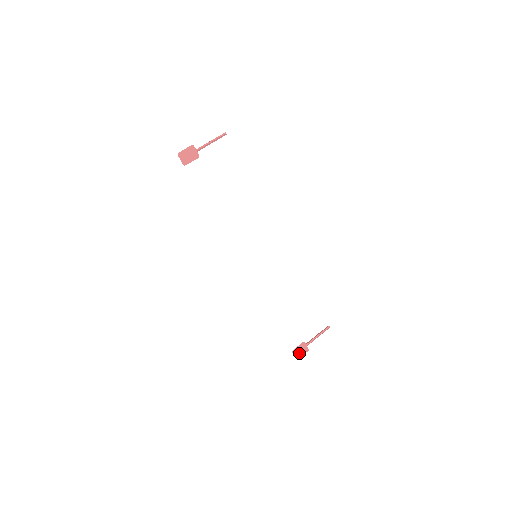
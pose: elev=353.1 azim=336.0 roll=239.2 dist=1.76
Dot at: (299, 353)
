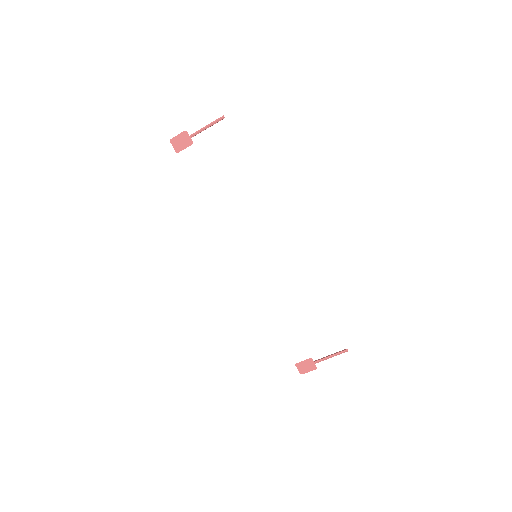
Dot at: (304, 368)
